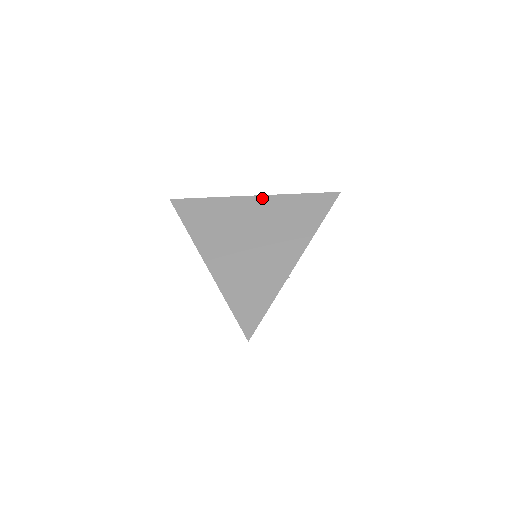
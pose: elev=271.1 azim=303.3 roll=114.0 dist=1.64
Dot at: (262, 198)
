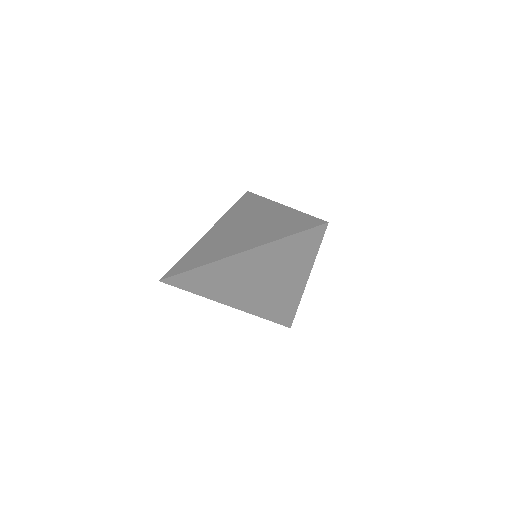
Dot at: (215, 226)
